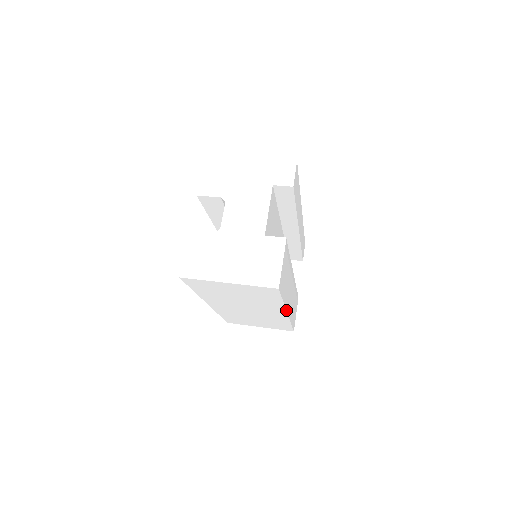
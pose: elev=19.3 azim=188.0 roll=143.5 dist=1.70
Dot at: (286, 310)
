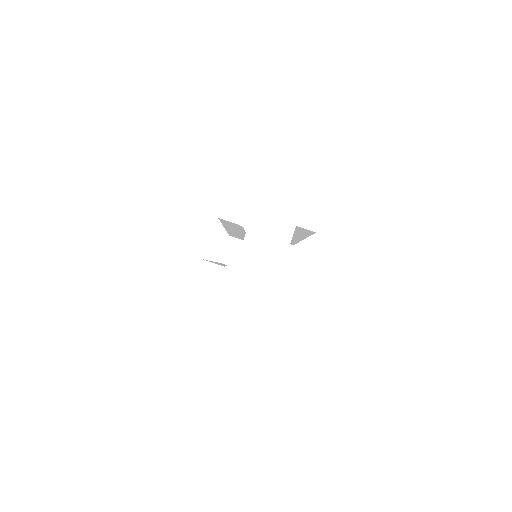
Dot at: occluded
